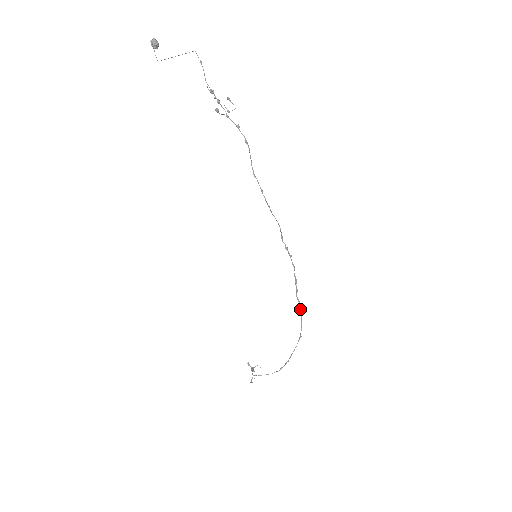
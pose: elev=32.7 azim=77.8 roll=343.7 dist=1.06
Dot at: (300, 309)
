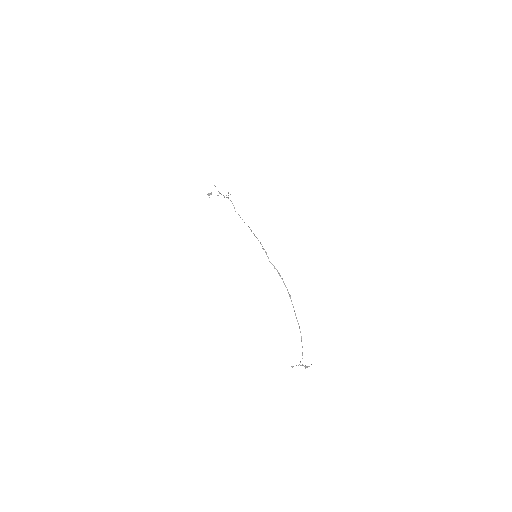
Dot at: occluded
